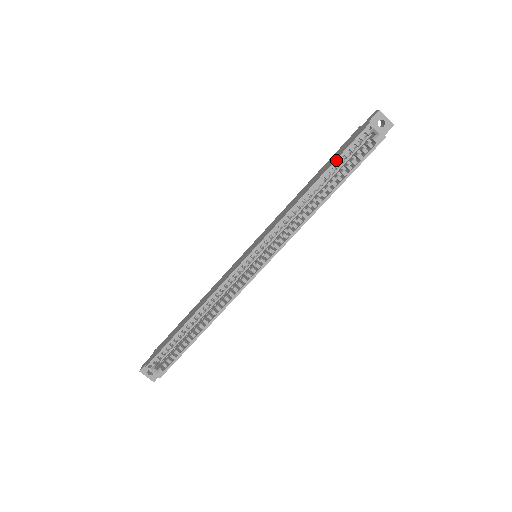
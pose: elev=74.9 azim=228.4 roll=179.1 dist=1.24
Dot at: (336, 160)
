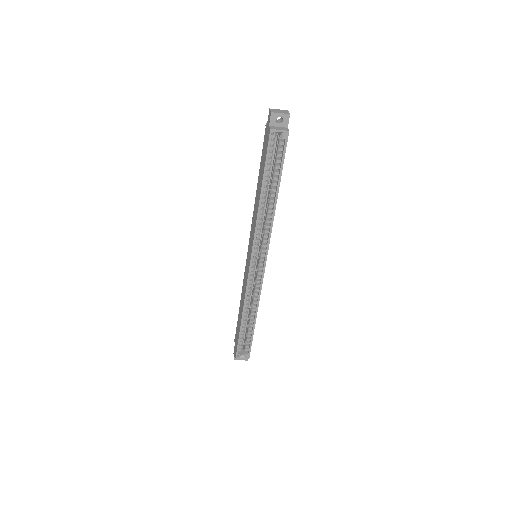
Dot at: (264, 170)
